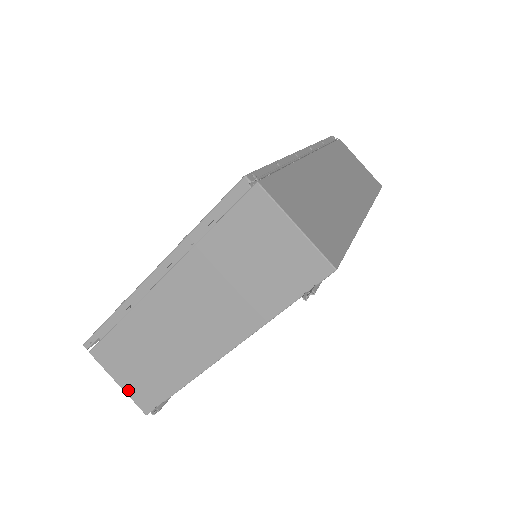
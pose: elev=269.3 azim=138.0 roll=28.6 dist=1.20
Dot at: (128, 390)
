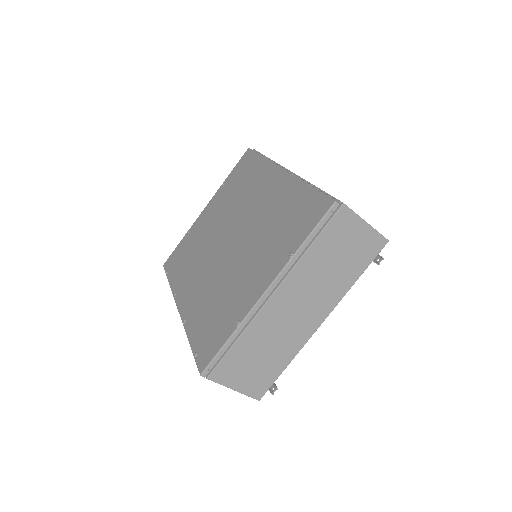
Dot at: (244, 390)
